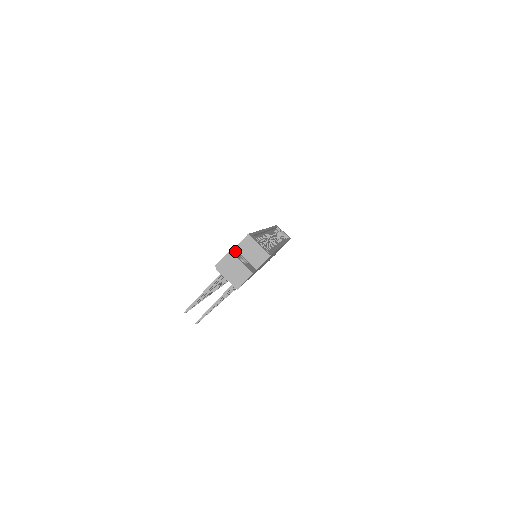
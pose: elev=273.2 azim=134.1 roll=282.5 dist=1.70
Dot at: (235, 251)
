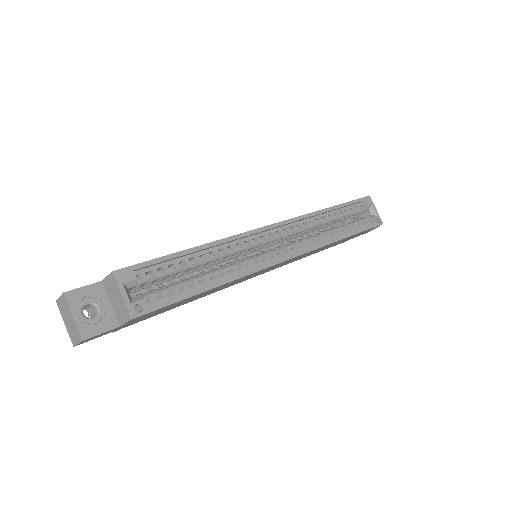
Dot at: (91, 289)
